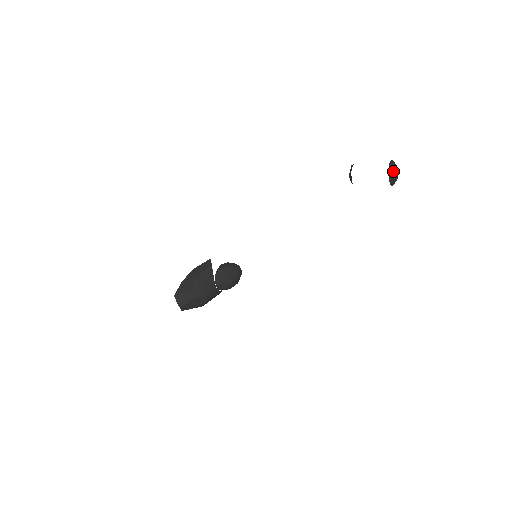
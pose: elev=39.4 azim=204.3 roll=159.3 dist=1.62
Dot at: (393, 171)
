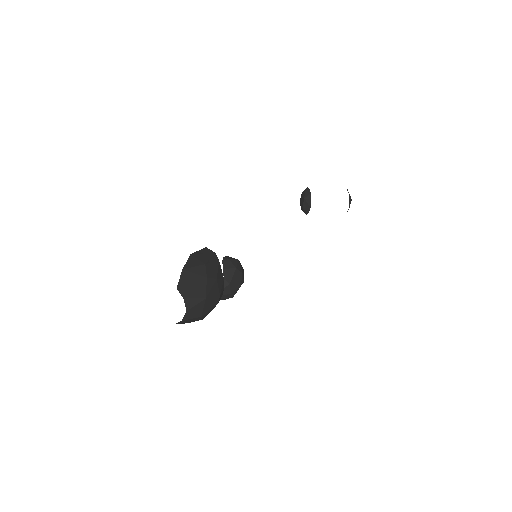
Dot at: occluded
